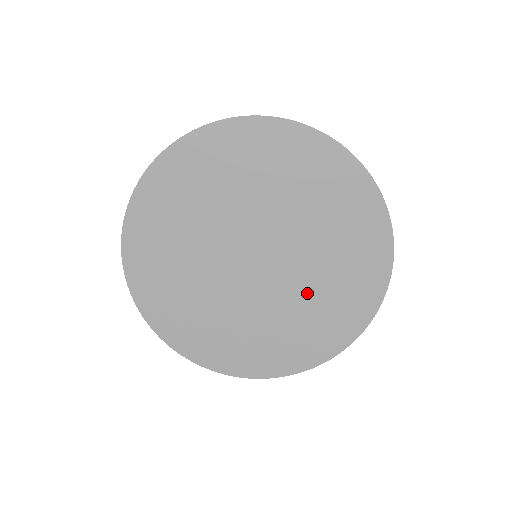
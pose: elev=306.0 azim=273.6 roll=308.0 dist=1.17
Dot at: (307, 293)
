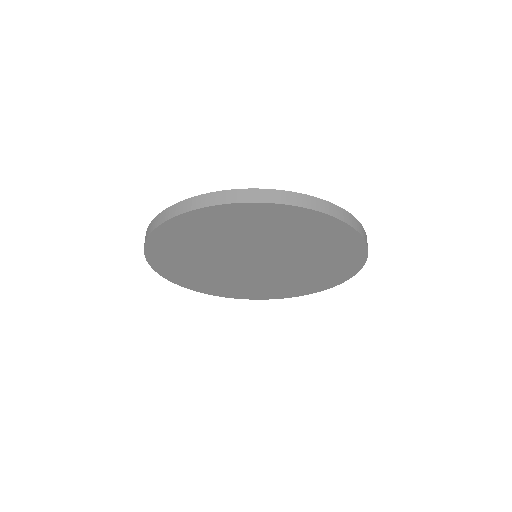
Dot at: (297, 273)
